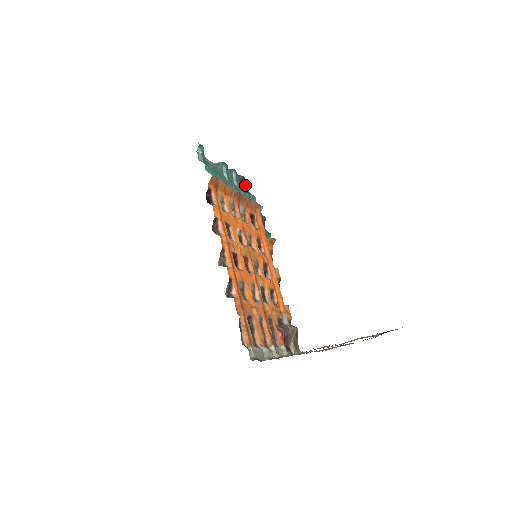
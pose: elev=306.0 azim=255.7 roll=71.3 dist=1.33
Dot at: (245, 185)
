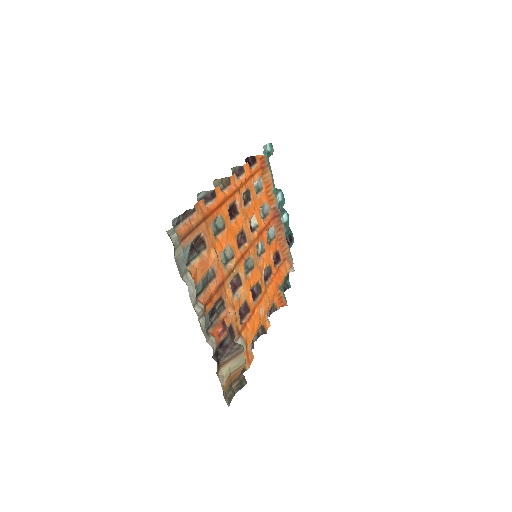
Dot at: (290, 242)
